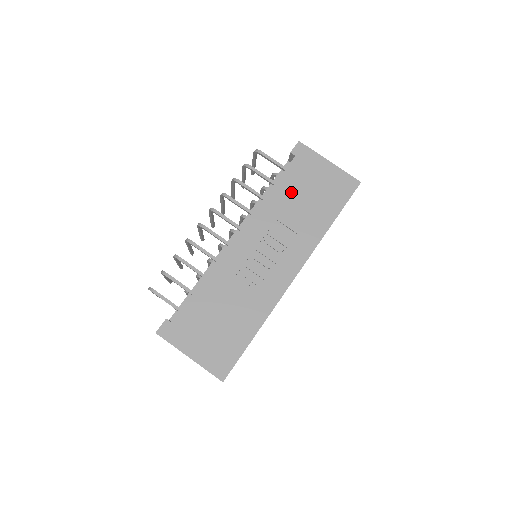
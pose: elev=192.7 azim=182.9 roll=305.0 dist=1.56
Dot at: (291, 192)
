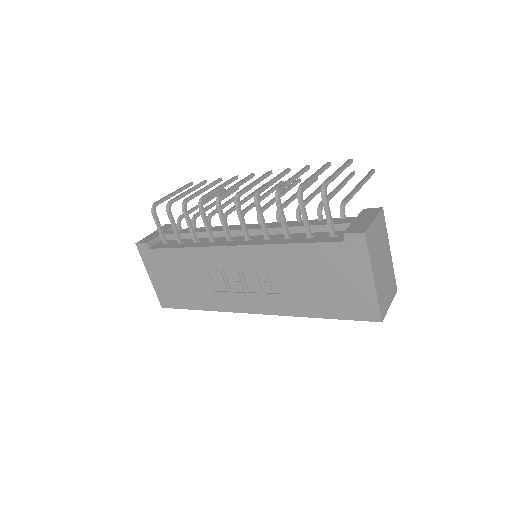
Dot at: (308, 264)
